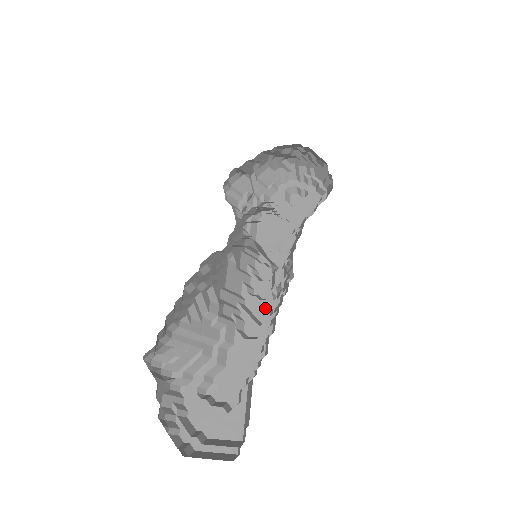
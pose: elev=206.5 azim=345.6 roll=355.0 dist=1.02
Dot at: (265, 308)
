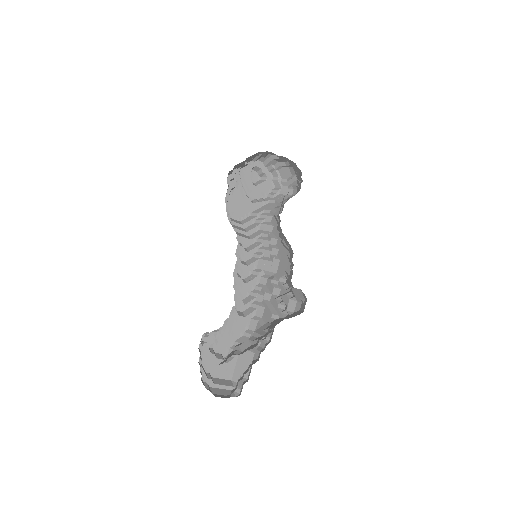
Dot at: (246, 289)
